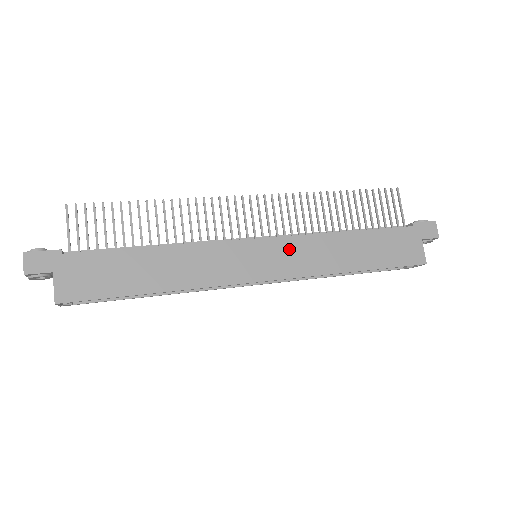
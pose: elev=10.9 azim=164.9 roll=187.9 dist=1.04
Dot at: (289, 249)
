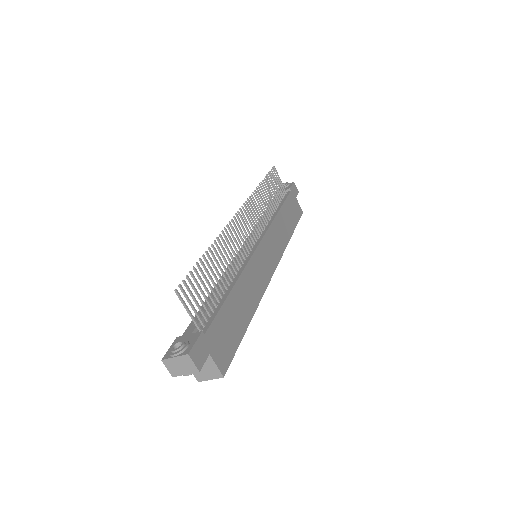
Dot at: (271, 240)
